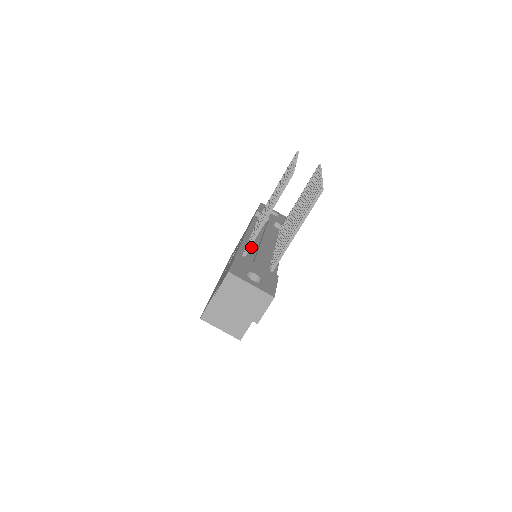
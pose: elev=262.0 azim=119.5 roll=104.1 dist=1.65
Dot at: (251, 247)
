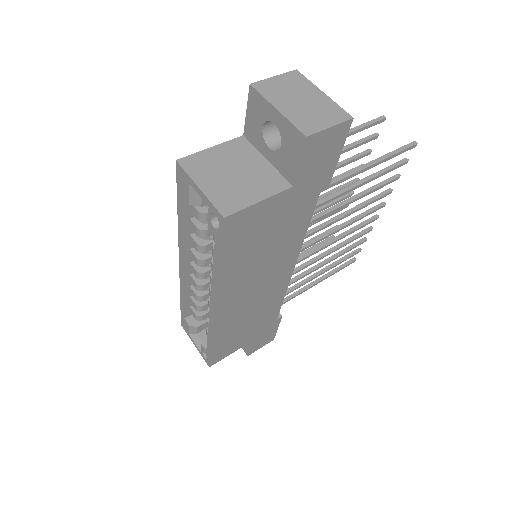
Dot at: occluded
